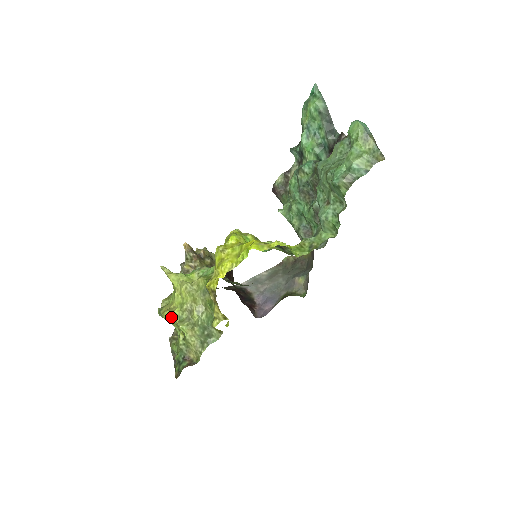
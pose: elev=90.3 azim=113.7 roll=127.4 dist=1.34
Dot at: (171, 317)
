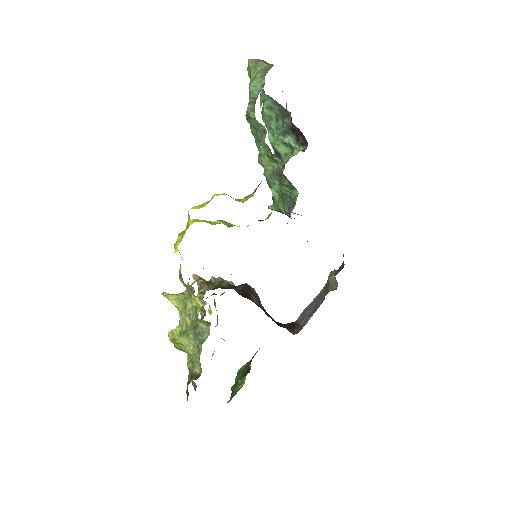
Dot at: (175, 337)
